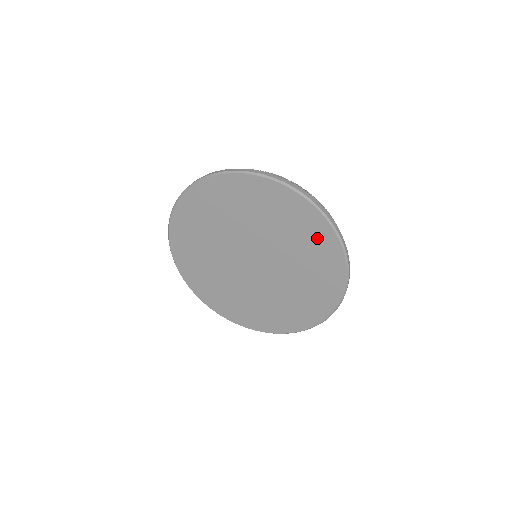
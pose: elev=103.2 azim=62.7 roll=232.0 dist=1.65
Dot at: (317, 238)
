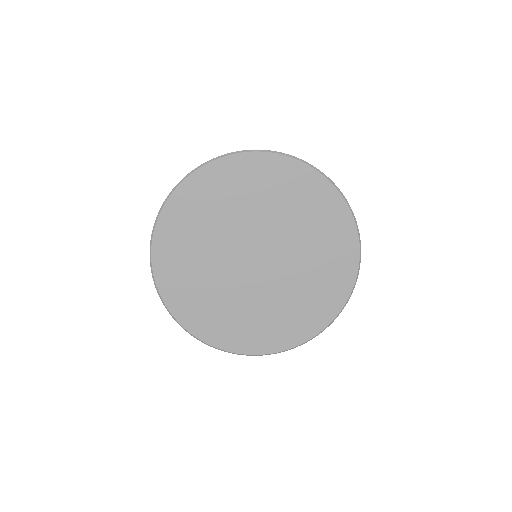
Dot at: (333, 221)
